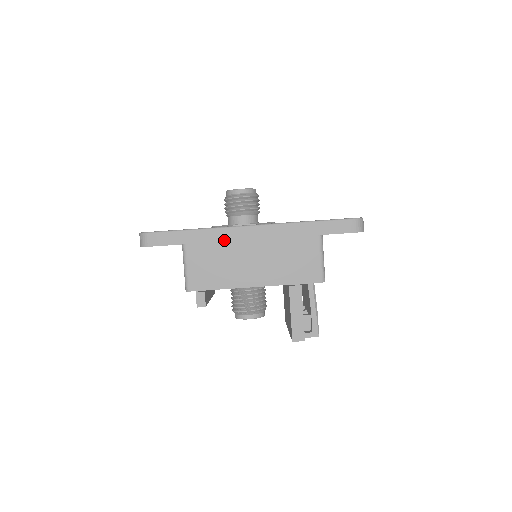
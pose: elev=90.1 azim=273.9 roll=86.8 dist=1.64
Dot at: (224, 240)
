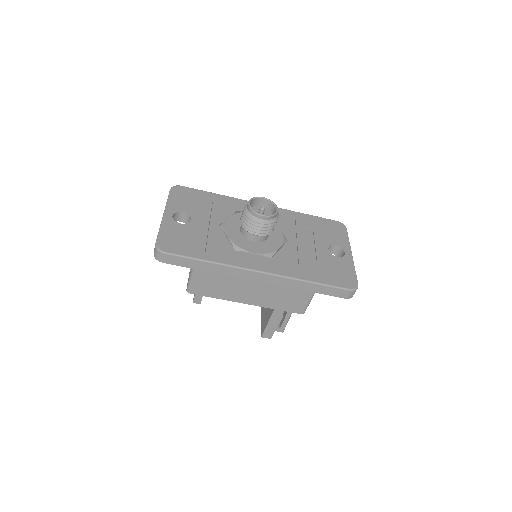
Dot at: (233, 275)
